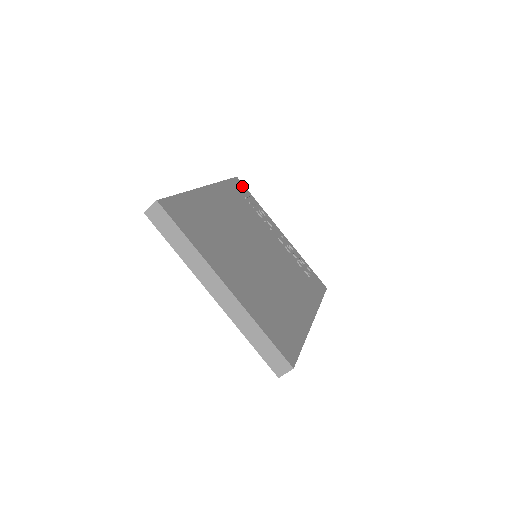
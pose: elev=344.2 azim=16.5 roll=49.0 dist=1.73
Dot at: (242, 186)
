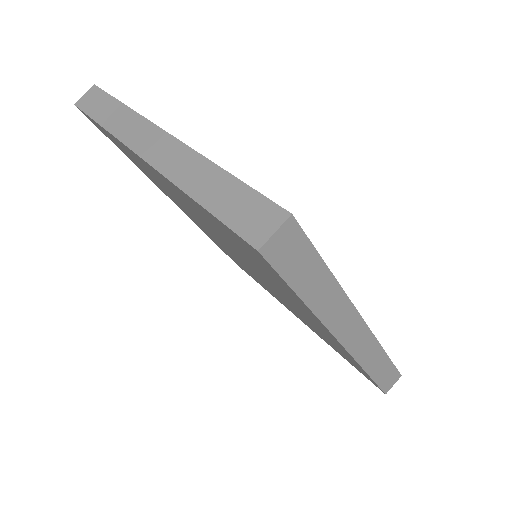
Dot at: occluded
